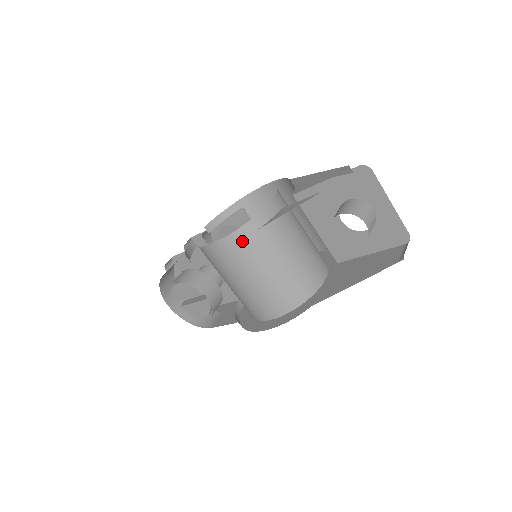
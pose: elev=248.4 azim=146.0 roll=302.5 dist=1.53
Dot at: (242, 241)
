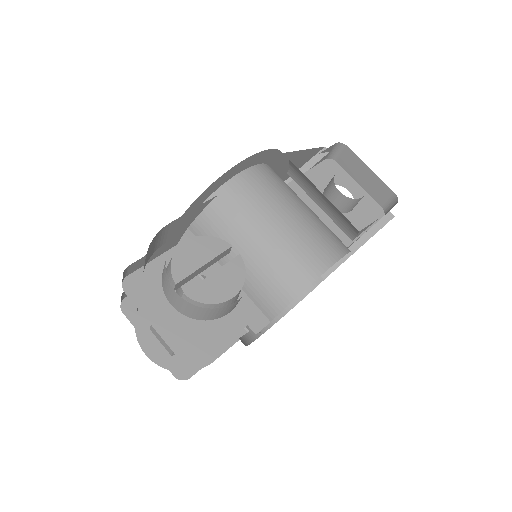
Dot at: (273, 174)
